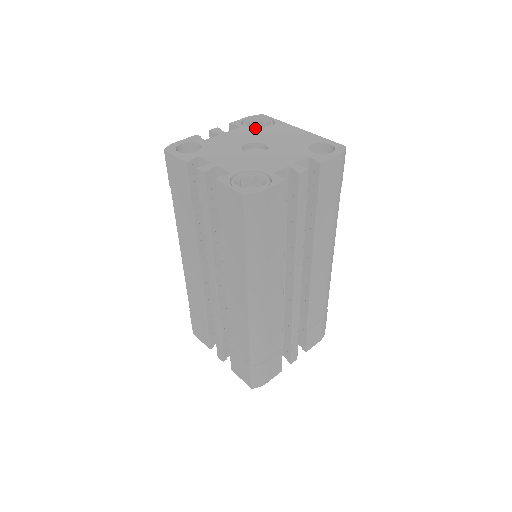
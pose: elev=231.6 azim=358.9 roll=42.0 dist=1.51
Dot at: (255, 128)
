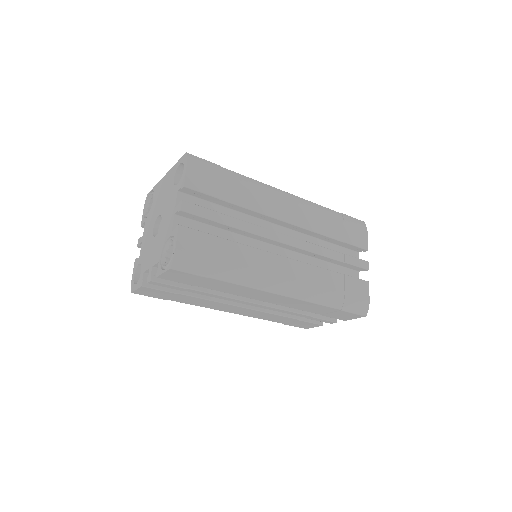
Dot at: (150, 211)
